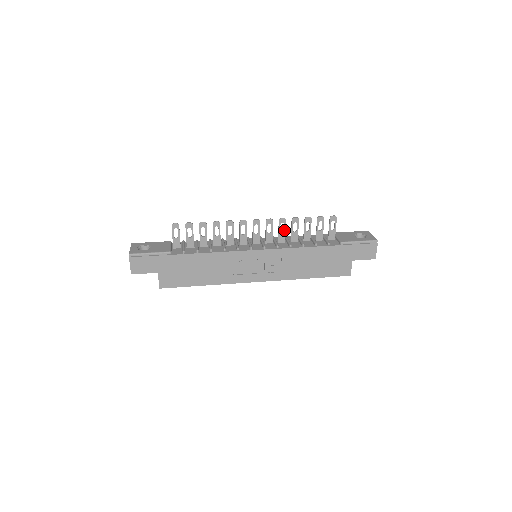
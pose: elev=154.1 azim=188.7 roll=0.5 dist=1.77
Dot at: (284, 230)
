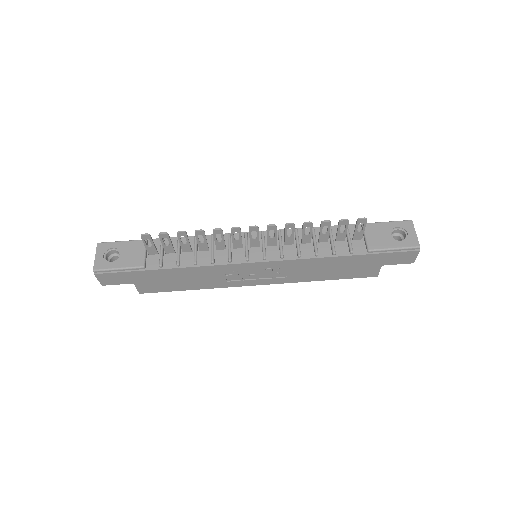
Dot at: (292, 234)
